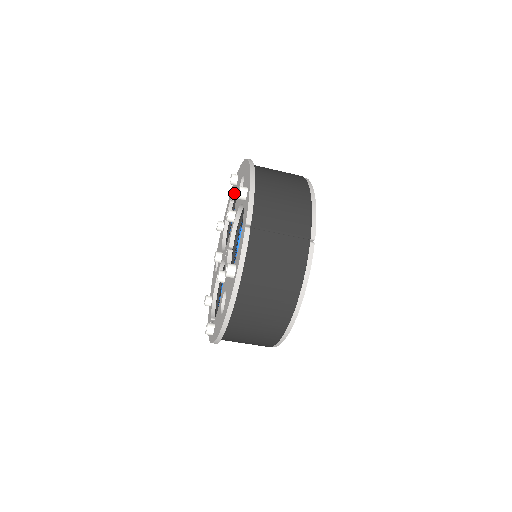
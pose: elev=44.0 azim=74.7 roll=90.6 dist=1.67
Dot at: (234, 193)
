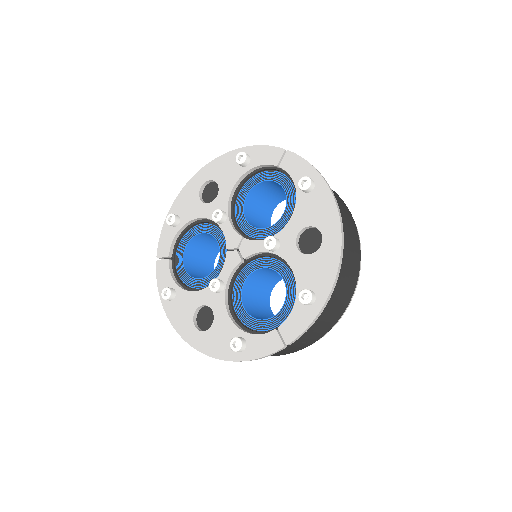
Dot at: (291, 176)
